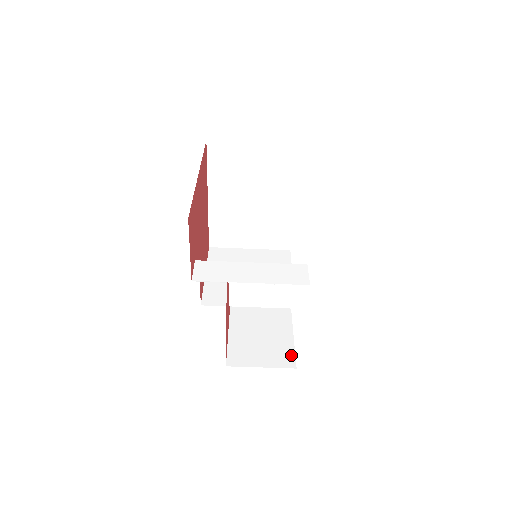
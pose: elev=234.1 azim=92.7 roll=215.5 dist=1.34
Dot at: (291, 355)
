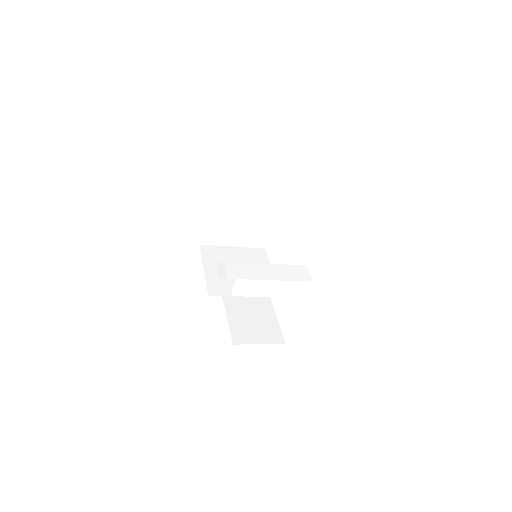
Dot at: (279, 334)
